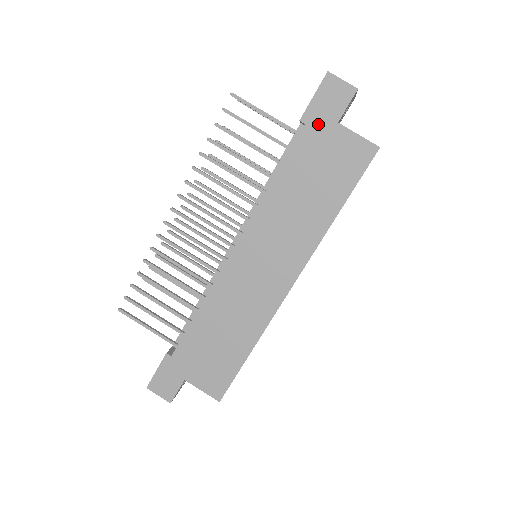
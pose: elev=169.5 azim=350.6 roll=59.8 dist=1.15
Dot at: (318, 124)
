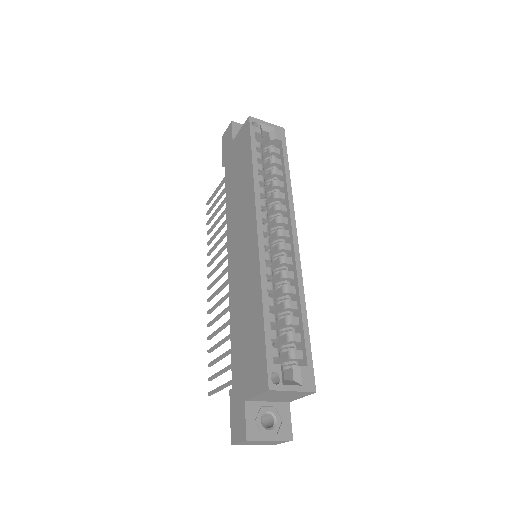
Dot at: (228, 155)
